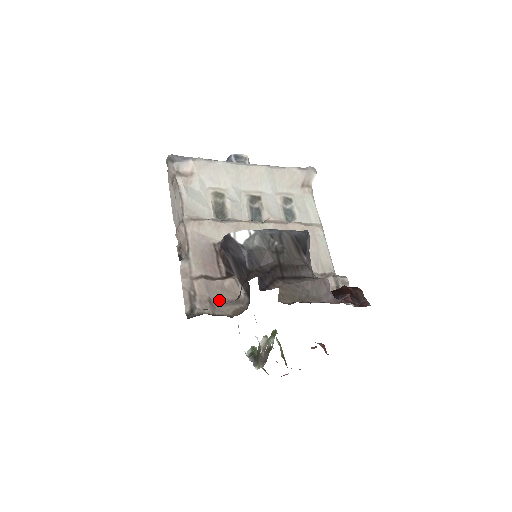
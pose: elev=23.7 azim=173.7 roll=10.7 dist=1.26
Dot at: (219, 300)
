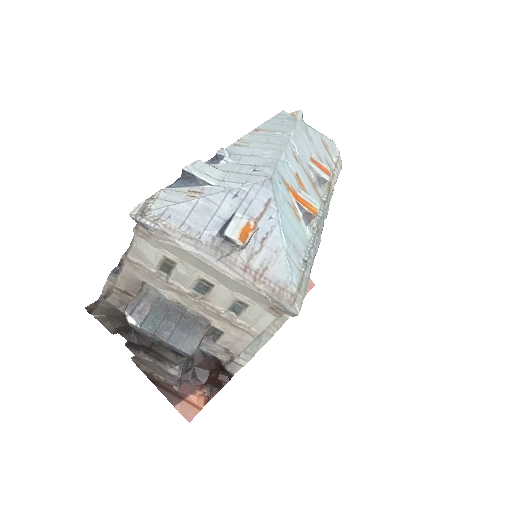
Dot at: occluded
